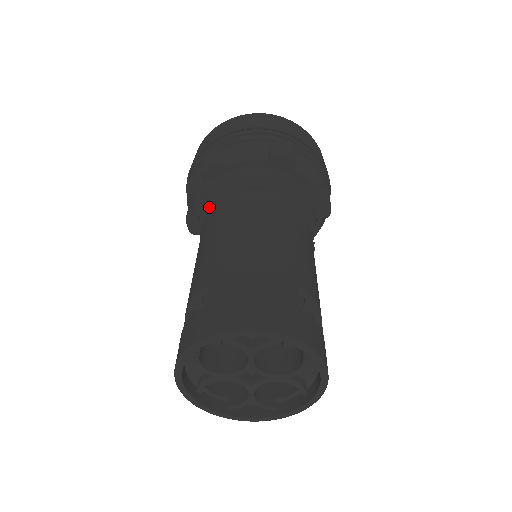
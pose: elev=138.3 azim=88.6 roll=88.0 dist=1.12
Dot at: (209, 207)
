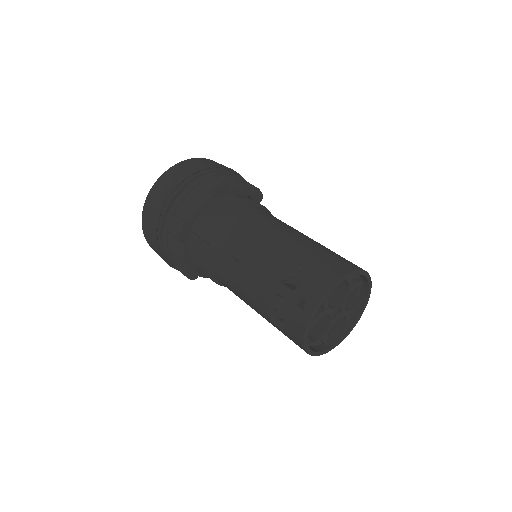
Dot at: (232, 214)
